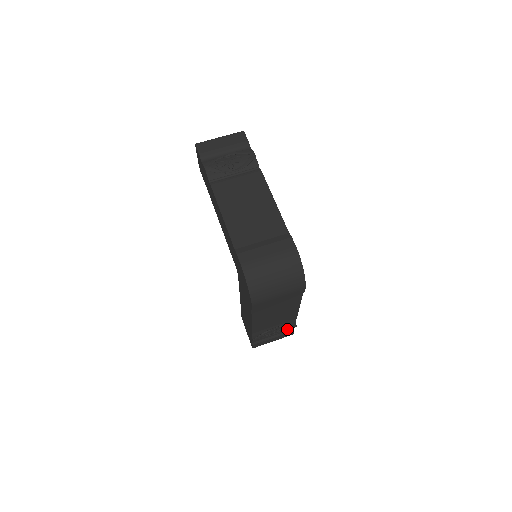
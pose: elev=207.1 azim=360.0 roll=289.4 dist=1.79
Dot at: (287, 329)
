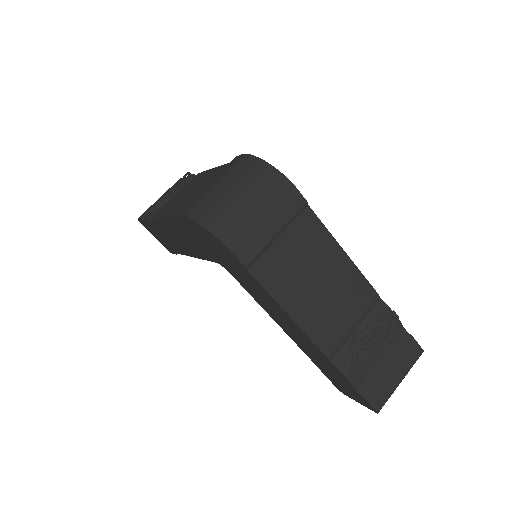
Dot at: (388, 330)
